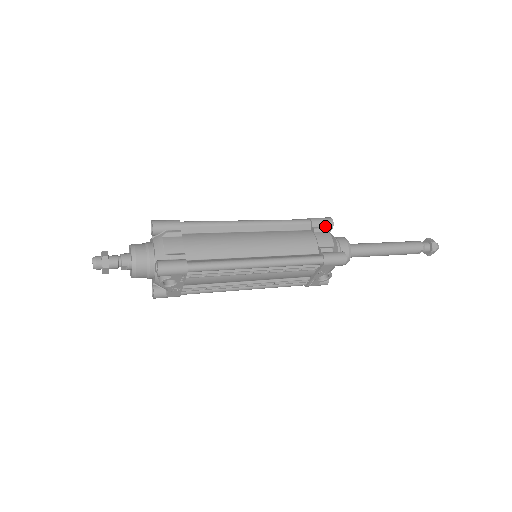
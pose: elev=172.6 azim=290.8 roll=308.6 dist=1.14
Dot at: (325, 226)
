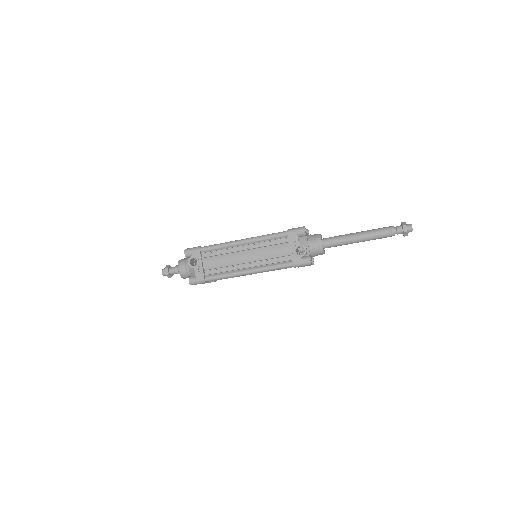
Dot at: occluded
